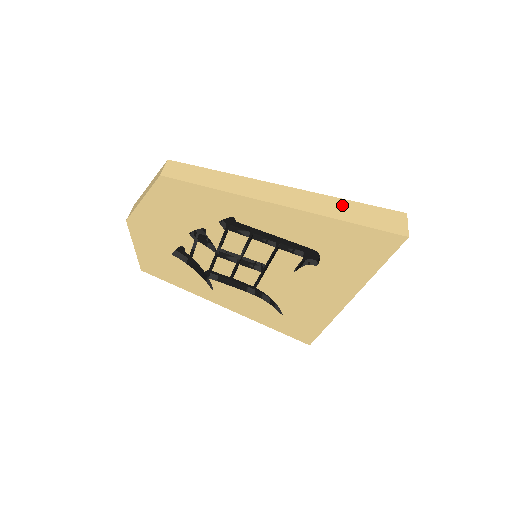
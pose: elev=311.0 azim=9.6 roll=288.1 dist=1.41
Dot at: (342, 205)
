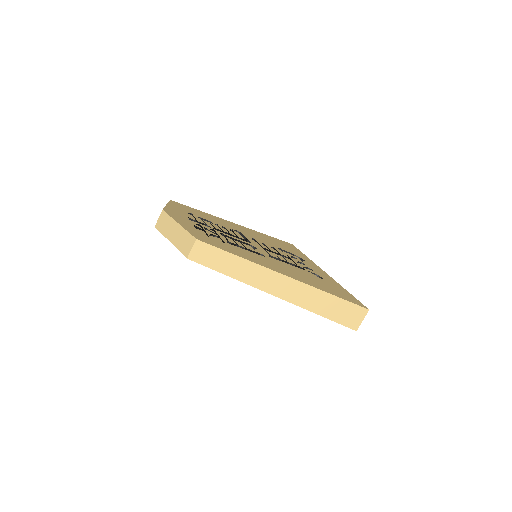
Dot at: (323, 299)
